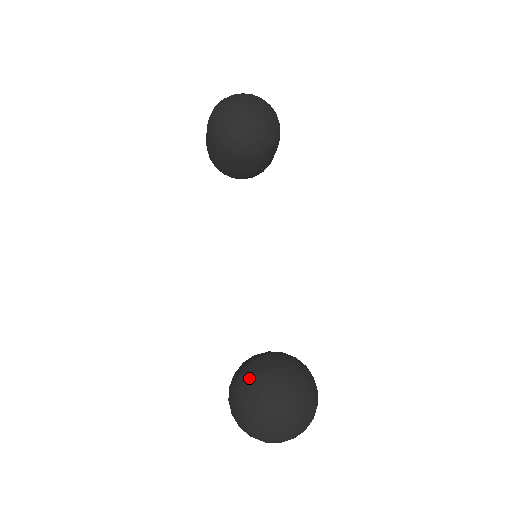
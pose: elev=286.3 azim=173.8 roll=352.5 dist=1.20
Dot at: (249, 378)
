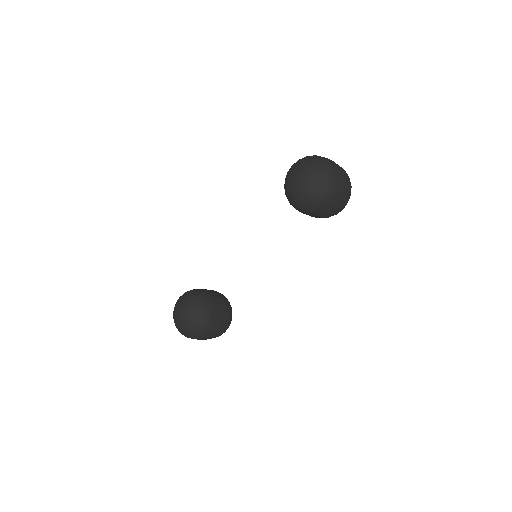
Dot at: (186, 294)
